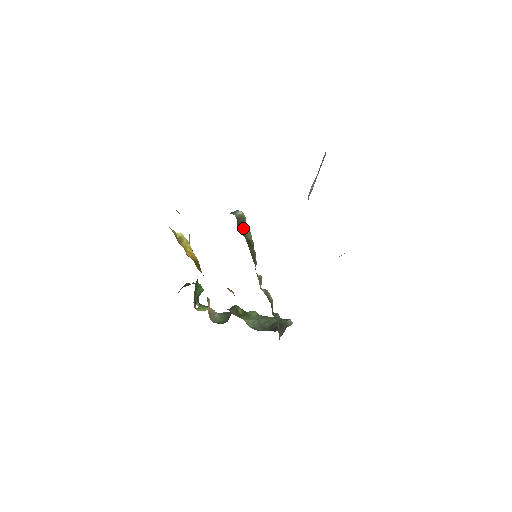
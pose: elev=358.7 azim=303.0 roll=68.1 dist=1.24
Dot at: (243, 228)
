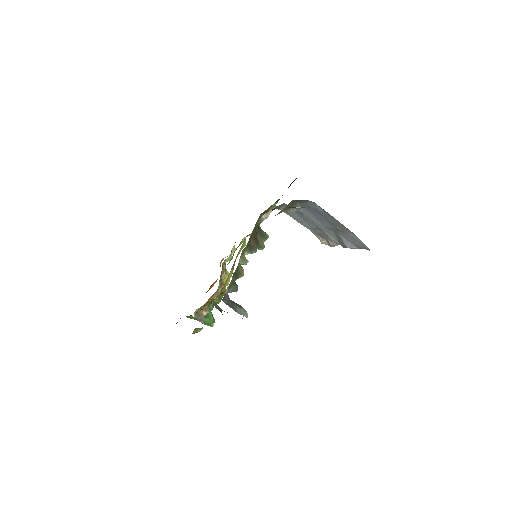
Dot at: (260, 237)
